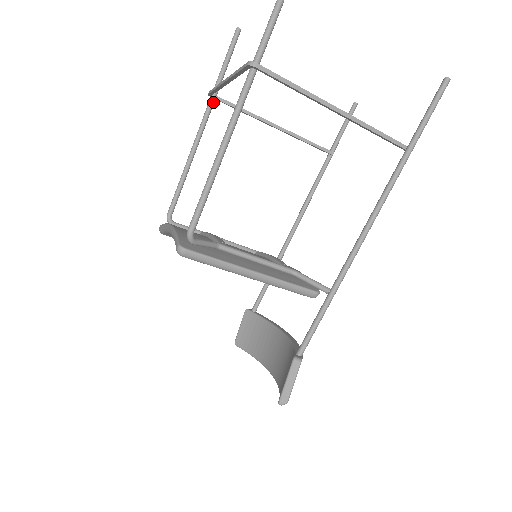
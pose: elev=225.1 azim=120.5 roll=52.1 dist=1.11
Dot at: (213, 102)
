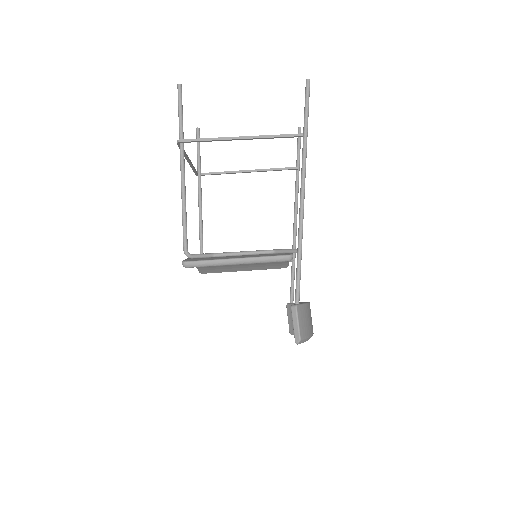
Dot at: (200, 178)
